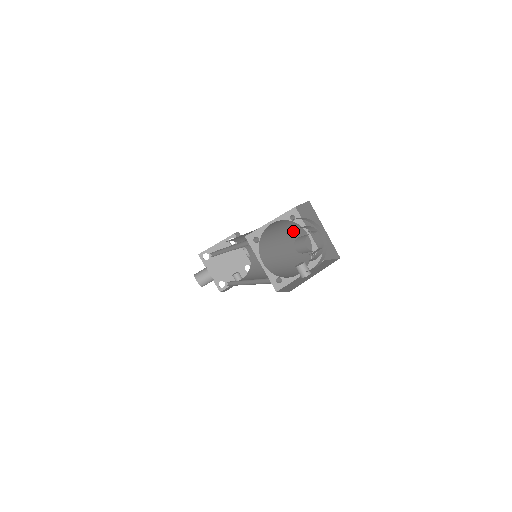
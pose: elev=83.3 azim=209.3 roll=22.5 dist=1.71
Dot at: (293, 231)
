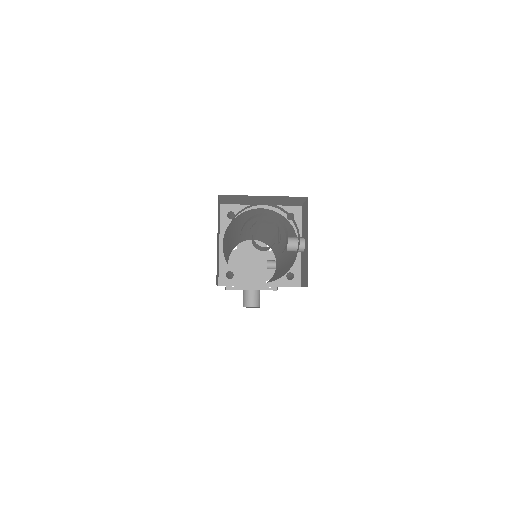
Dot at: (249, 216)
